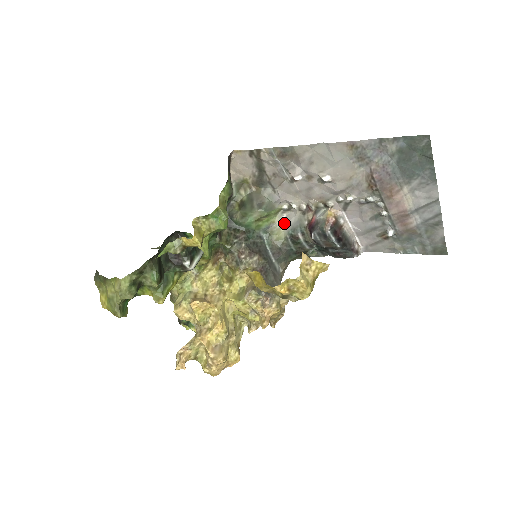
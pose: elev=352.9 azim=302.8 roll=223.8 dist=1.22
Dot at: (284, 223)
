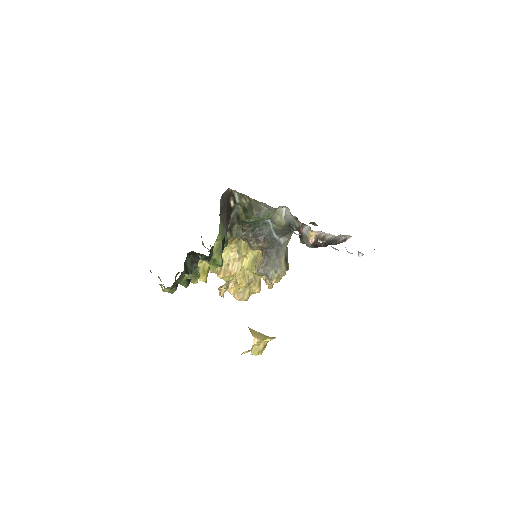
Dot at: (284, 213)
